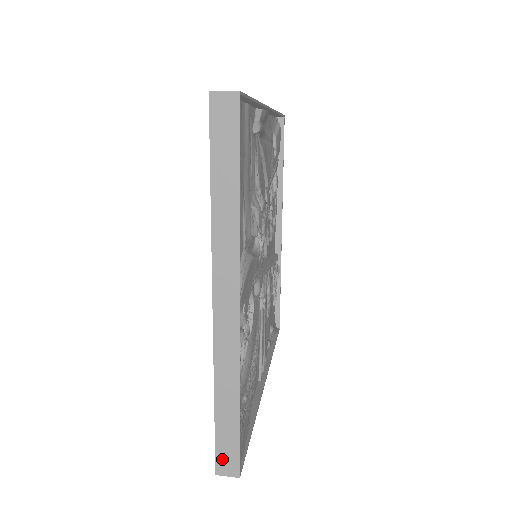
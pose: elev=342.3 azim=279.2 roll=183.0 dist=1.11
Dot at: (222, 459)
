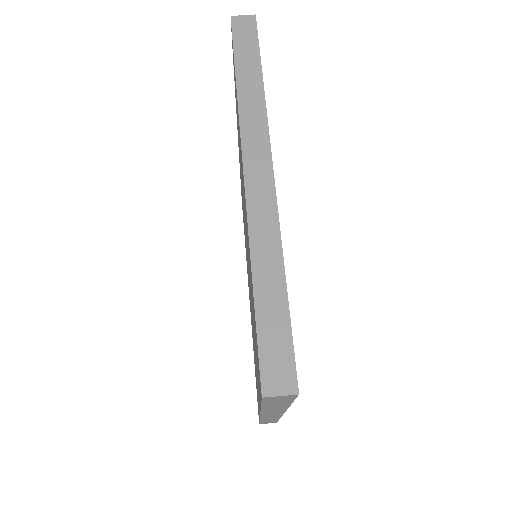
Dot at: (264, 423)
